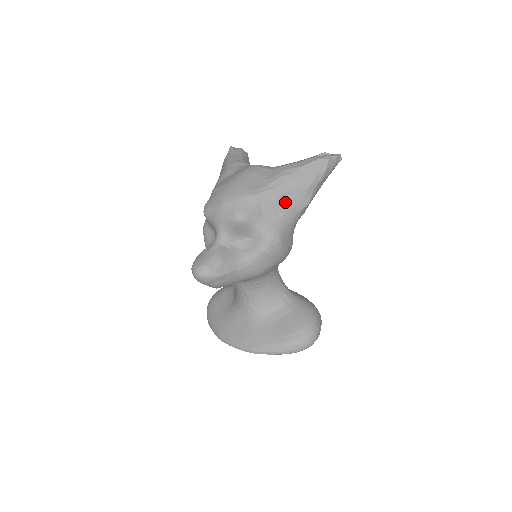
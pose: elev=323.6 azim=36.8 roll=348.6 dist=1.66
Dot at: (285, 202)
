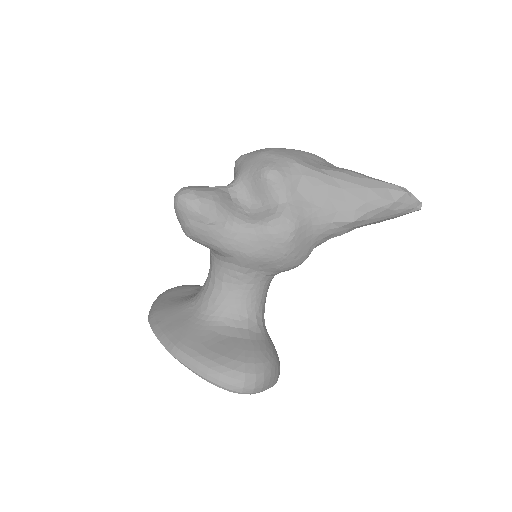
Dot at: (329, 198)
